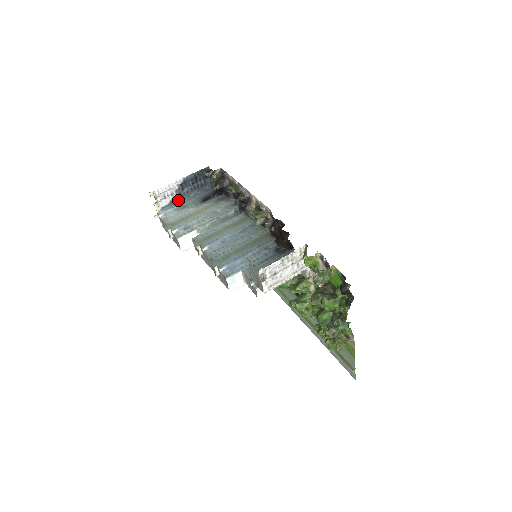
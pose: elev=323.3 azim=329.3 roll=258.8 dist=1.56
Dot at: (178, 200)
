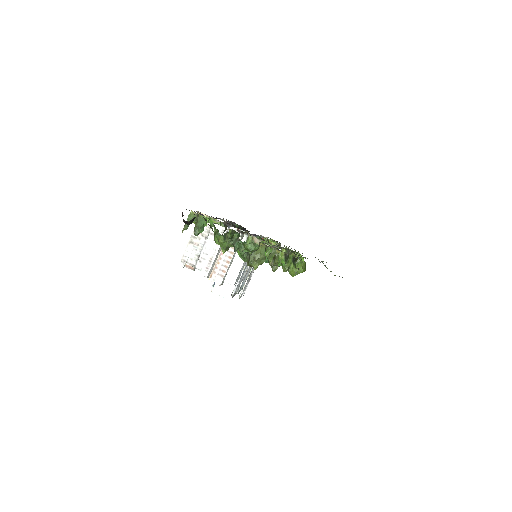
Dot at: occluded
